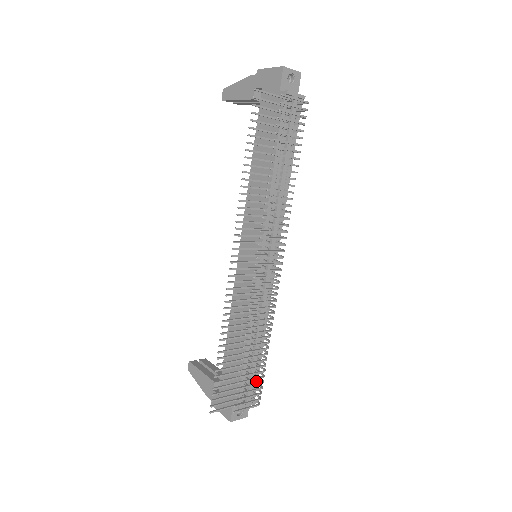
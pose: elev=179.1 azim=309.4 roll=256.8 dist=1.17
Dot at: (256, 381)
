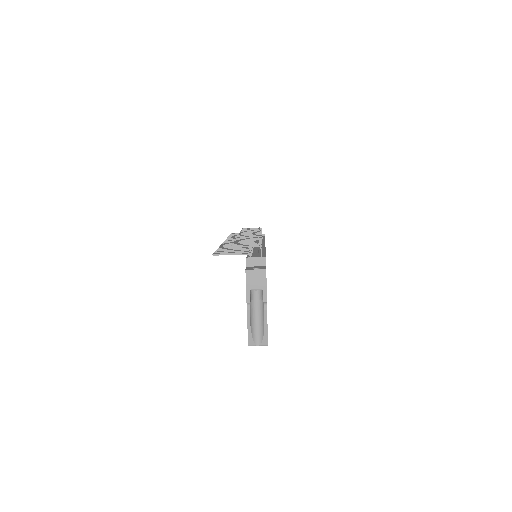
Dot at: occluded
